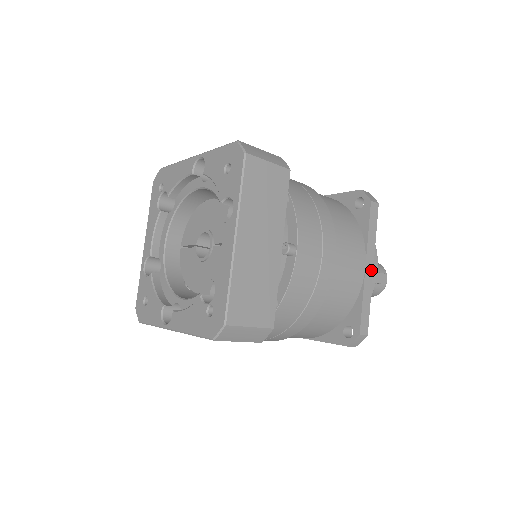
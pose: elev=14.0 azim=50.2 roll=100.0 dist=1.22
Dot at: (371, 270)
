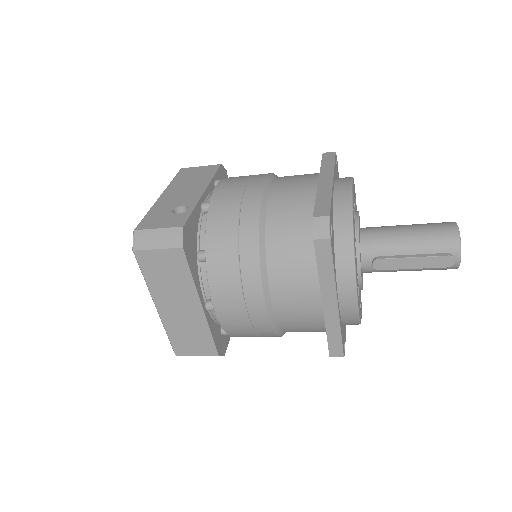
Dot at: (334, 305)
